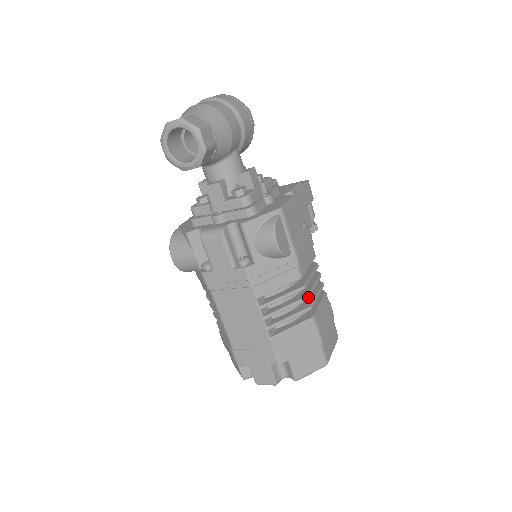
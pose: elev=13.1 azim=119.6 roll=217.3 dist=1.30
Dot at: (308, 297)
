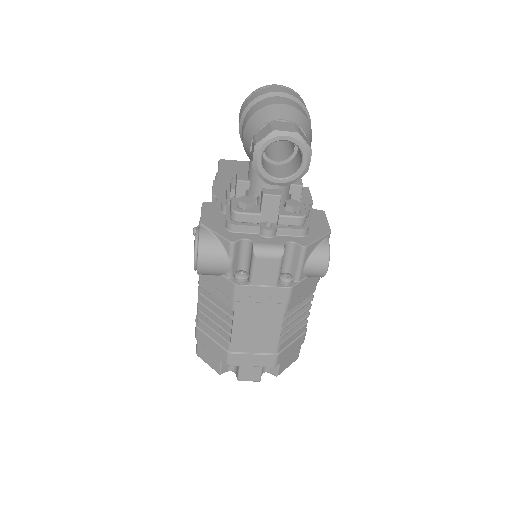
Dot at: occluded
